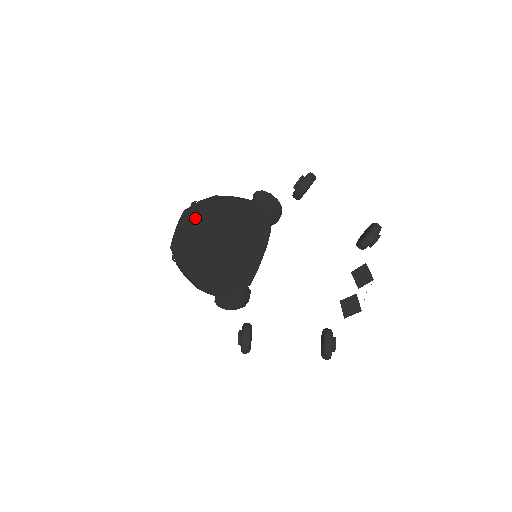
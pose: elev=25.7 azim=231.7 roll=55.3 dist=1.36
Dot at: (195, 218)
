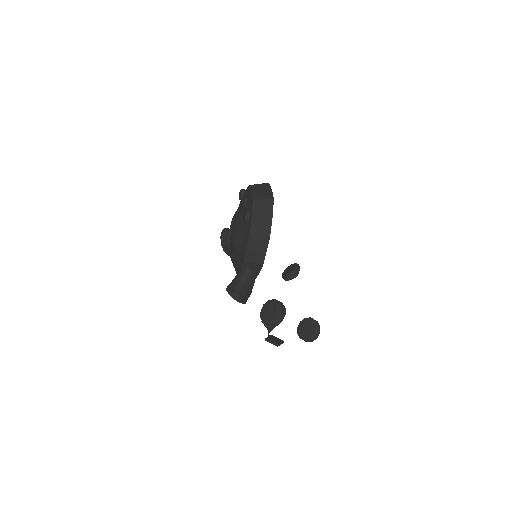
Dot at: (268, 185)
